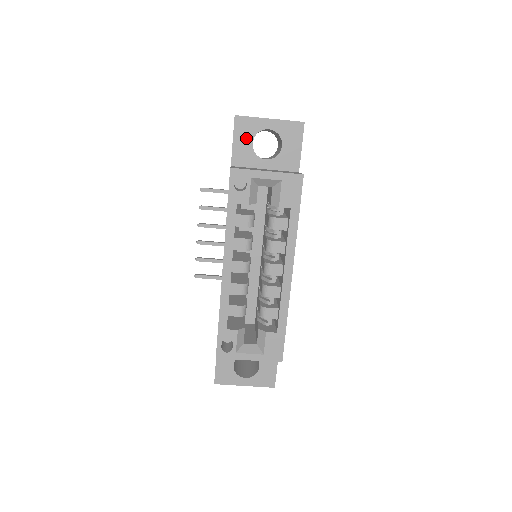
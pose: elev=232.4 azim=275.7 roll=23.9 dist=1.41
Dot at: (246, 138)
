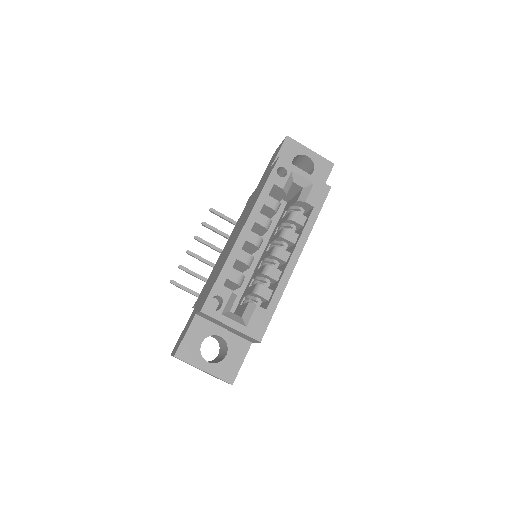
Dot at: (289, 154)
